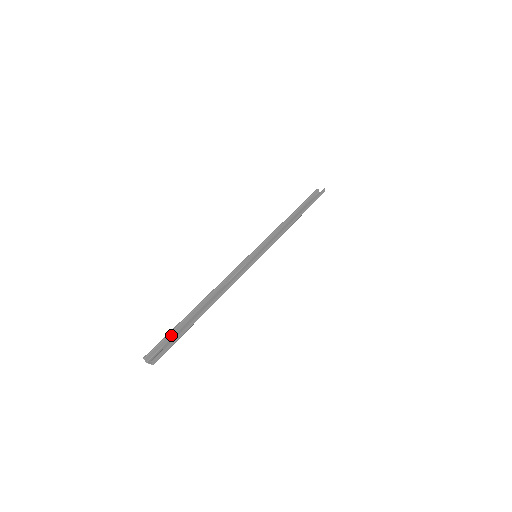
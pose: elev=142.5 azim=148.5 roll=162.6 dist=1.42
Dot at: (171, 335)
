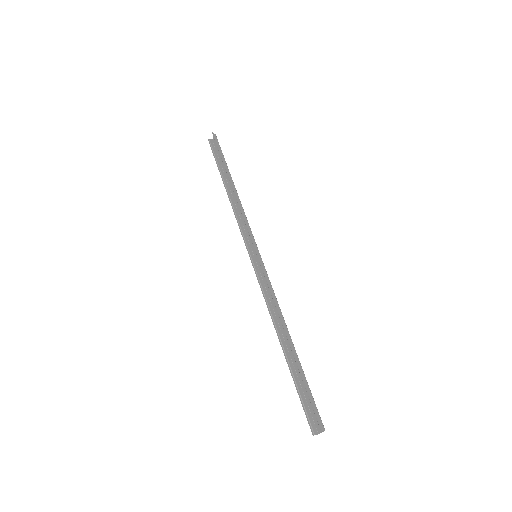
Dot at: (301, 394)
